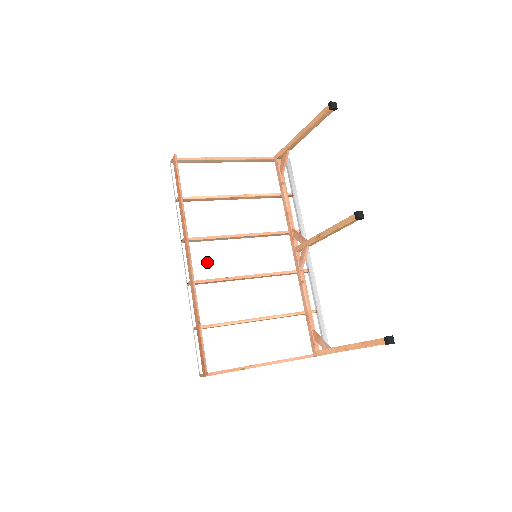
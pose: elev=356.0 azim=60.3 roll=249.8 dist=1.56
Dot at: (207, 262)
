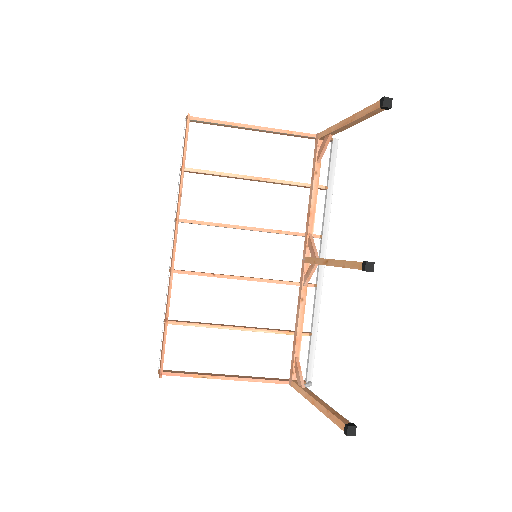
Dot at: (198, 250)
